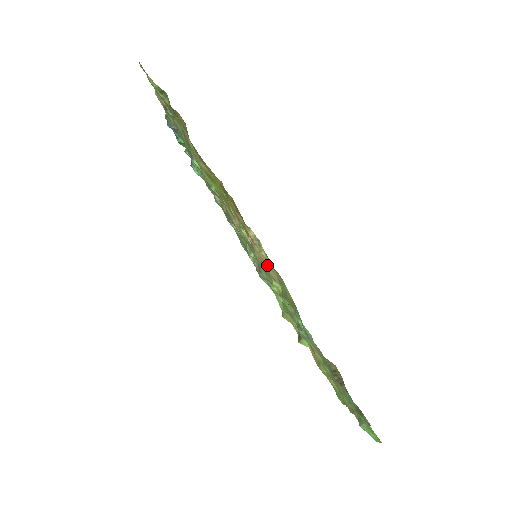
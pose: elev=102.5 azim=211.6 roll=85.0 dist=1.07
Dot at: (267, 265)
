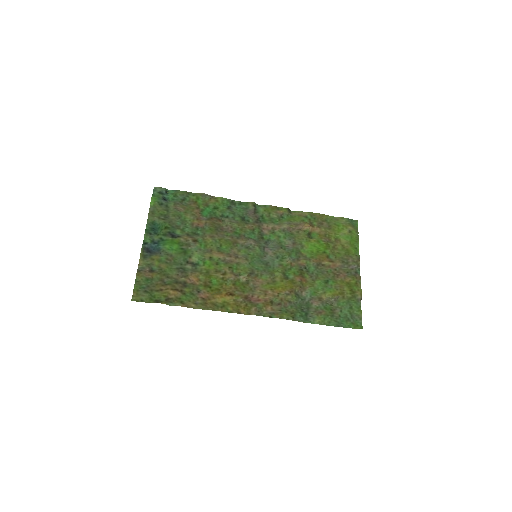
Dot at: (270, 308)
